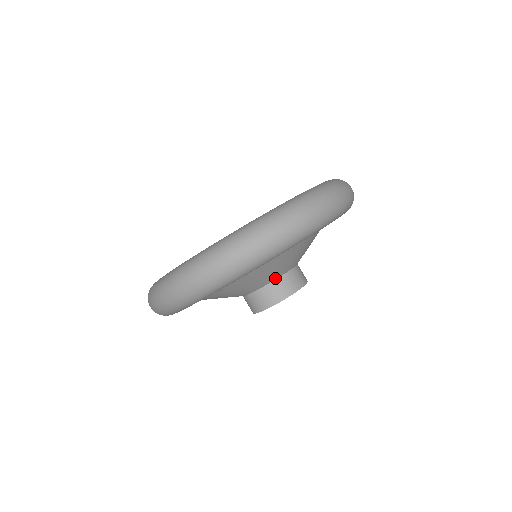
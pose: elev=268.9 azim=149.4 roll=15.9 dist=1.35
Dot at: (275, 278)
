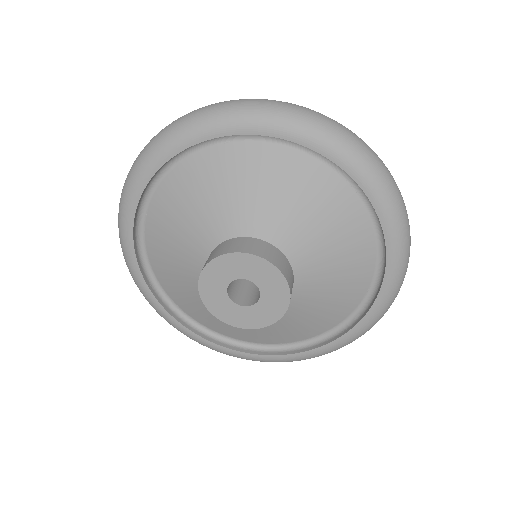
Dot at: (242, 233)
